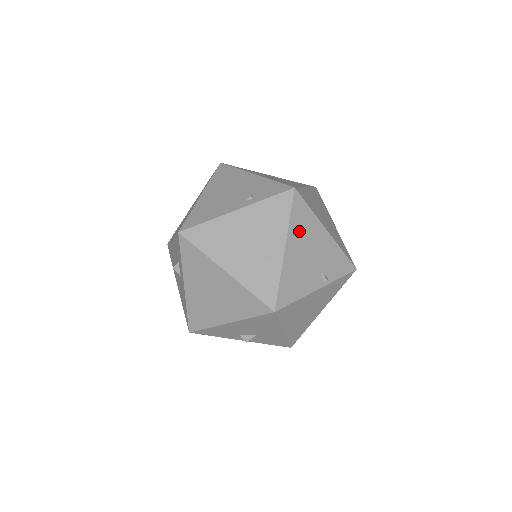
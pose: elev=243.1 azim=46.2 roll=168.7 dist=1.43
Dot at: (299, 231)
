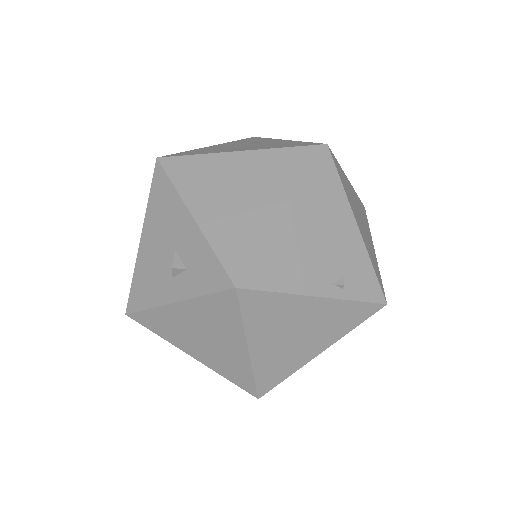
Dot at: occluded
